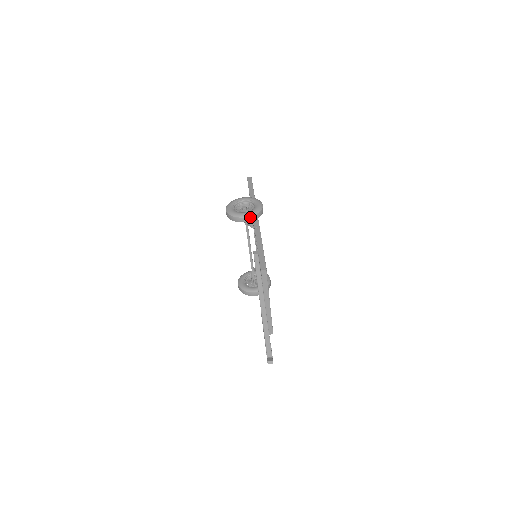
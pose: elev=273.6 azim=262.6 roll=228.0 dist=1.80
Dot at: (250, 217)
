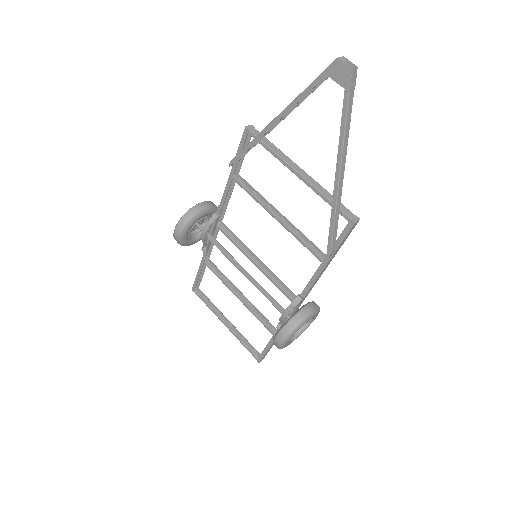
Dot at: (205, 202)
